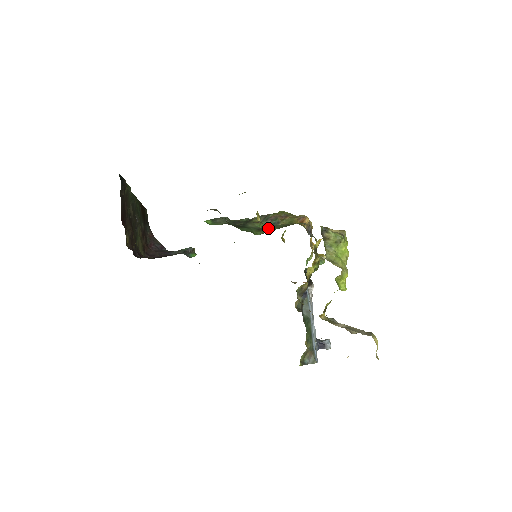
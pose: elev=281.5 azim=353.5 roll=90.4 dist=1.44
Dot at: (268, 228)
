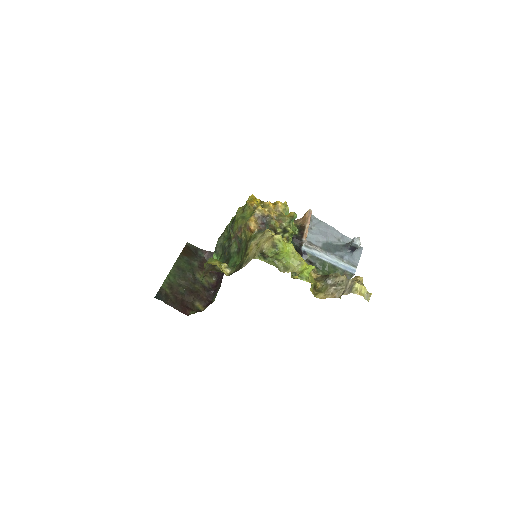
Dot at: (240, 249)
